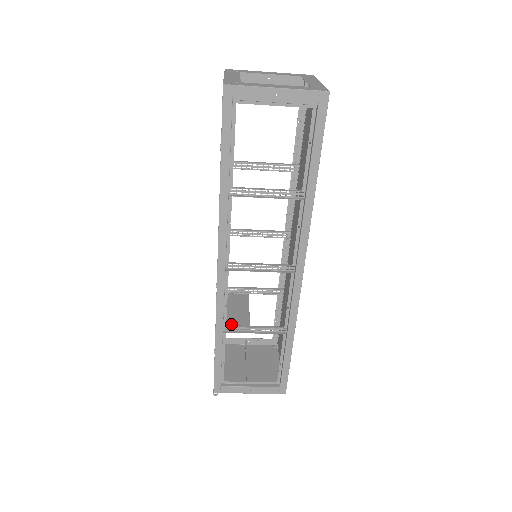
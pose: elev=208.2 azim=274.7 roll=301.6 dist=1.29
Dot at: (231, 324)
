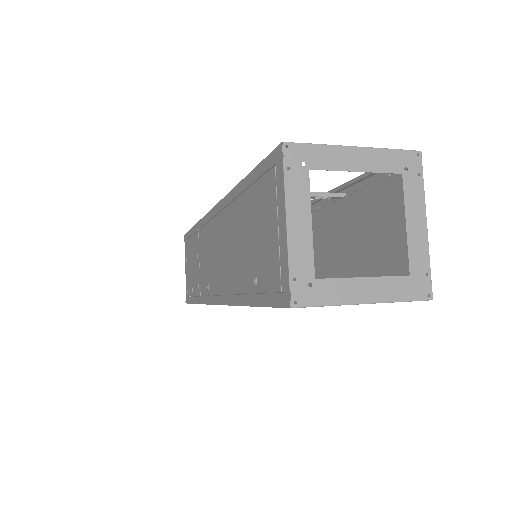
Dot at: occluded
